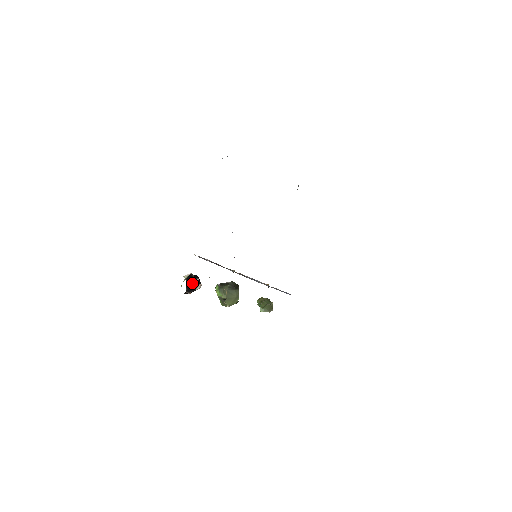
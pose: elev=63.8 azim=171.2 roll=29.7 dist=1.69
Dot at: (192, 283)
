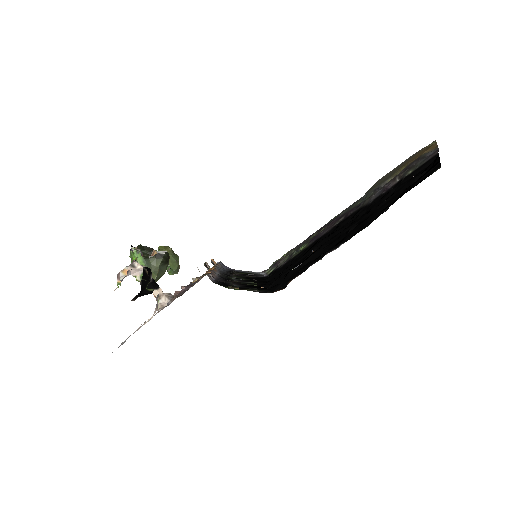
Dot at: (147, 287)
